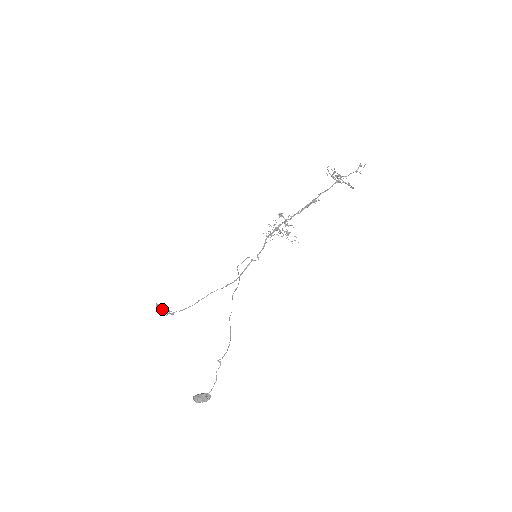
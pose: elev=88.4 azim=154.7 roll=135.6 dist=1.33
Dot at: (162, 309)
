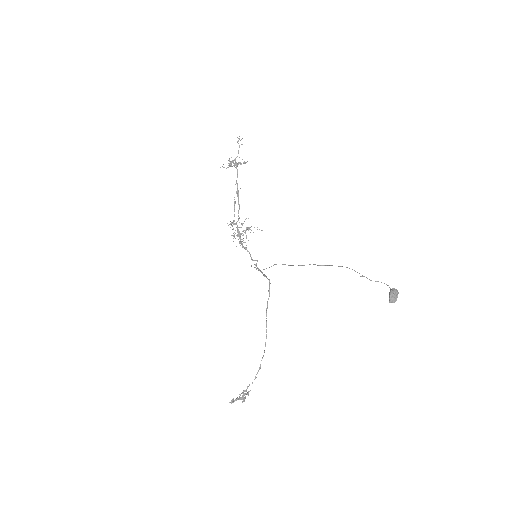
Dot at: (239, 398)
